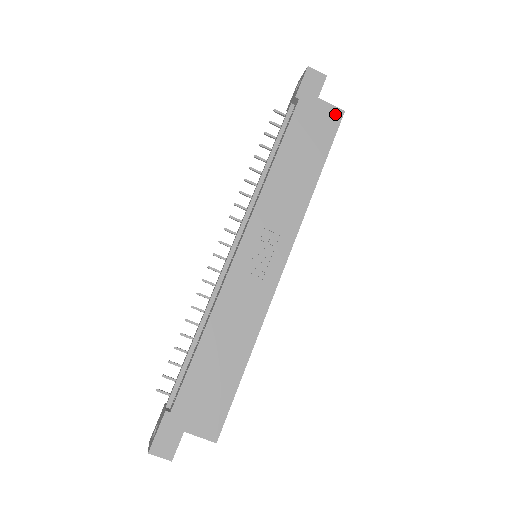
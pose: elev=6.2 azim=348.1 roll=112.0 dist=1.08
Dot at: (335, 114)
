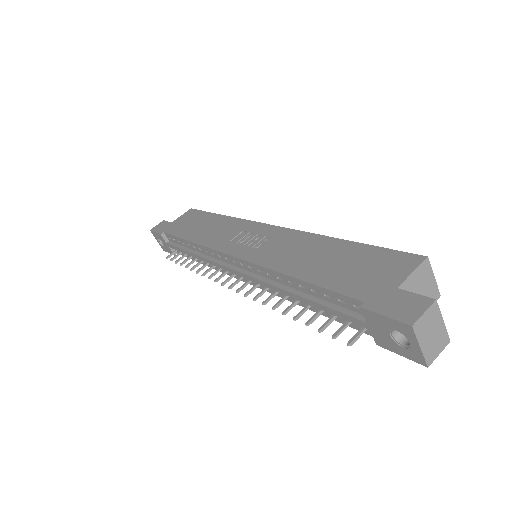
Dot at: (188, 213)
